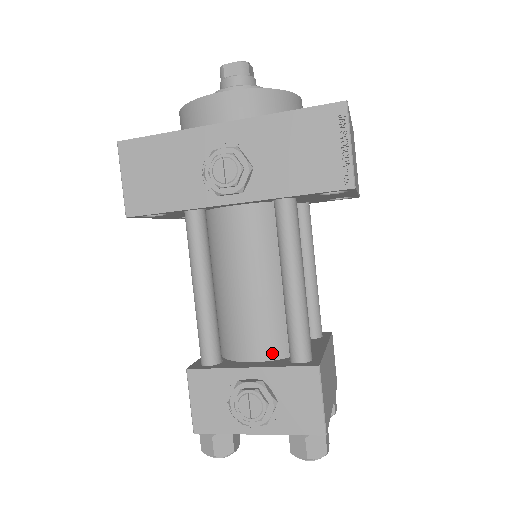
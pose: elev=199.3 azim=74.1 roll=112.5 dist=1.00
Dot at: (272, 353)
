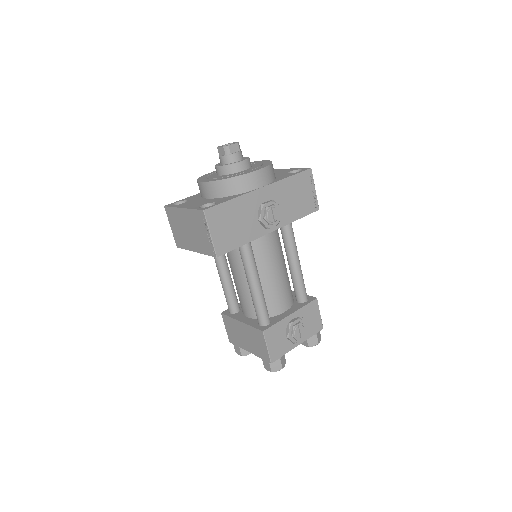
Dot at: (290, 303)
